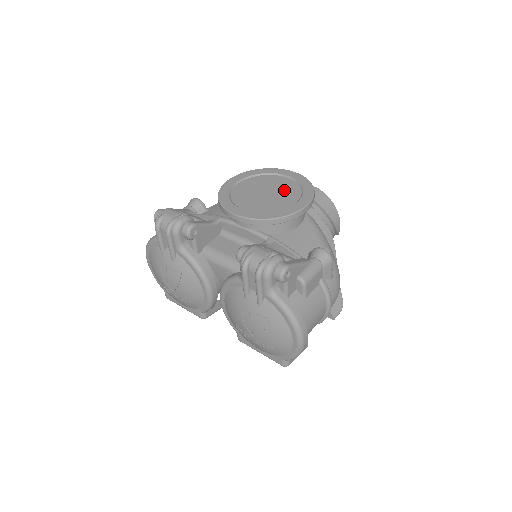
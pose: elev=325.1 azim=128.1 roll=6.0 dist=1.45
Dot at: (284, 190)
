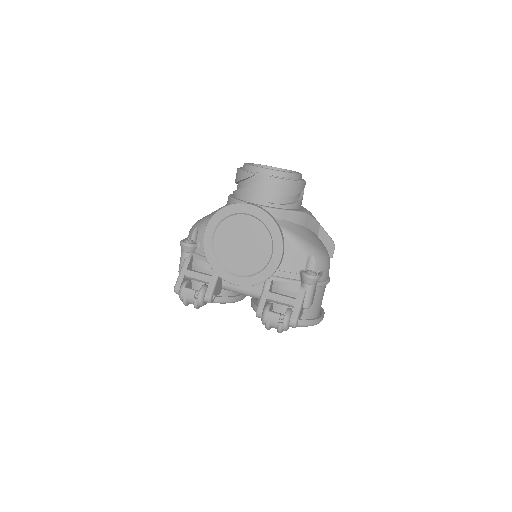
Dot at: (255, 237)
